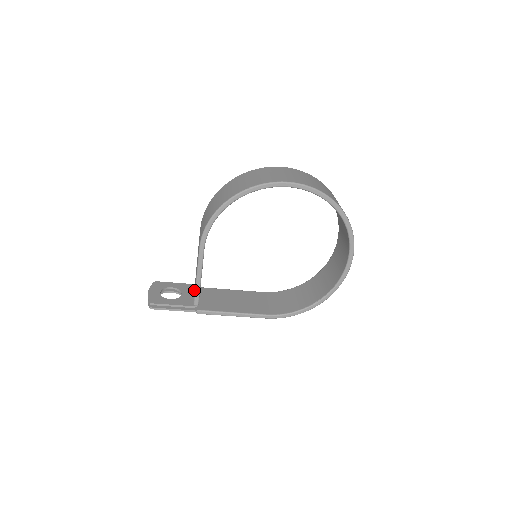
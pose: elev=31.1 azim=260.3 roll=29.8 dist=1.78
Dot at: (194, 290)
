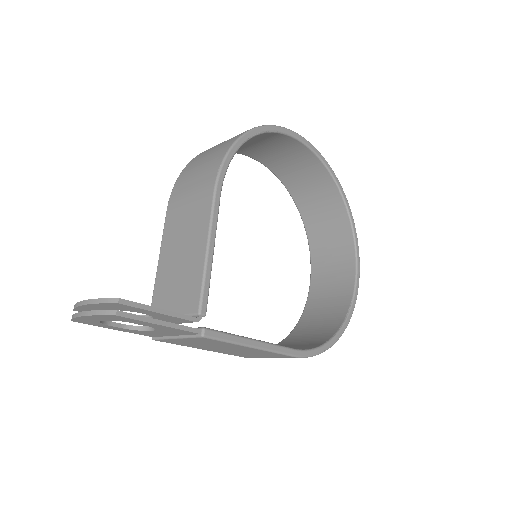
Dot at: occluded
